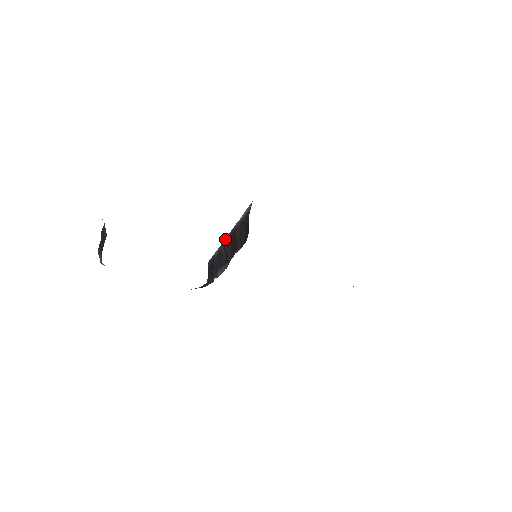
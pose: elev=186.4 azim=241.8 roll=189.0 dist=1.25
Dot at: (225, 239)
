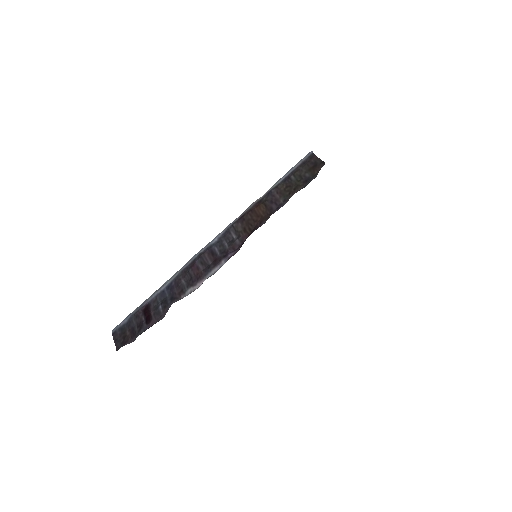
Dot at: (208, 244)
